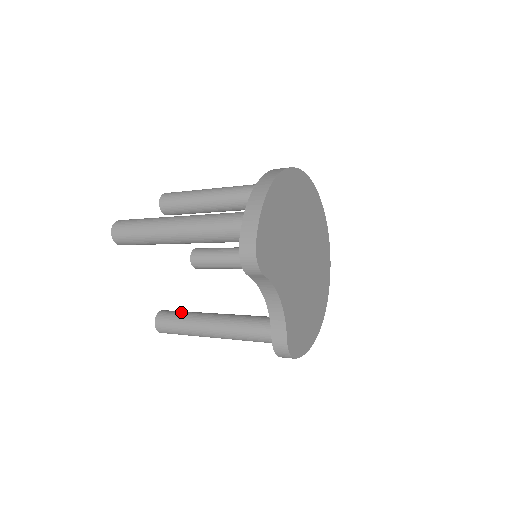
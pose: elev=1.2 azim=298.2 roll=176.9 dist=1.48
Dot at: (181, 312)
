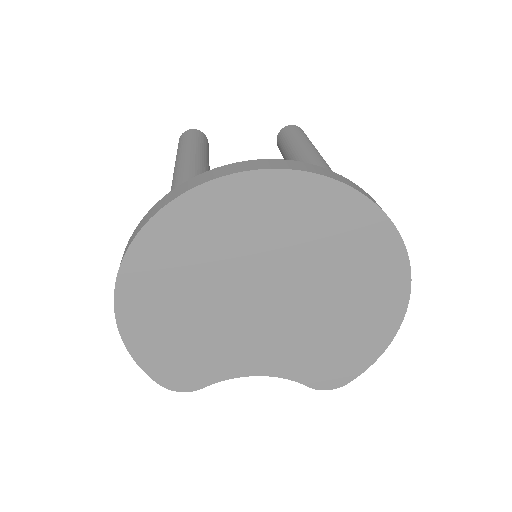
Dot at: occluded
